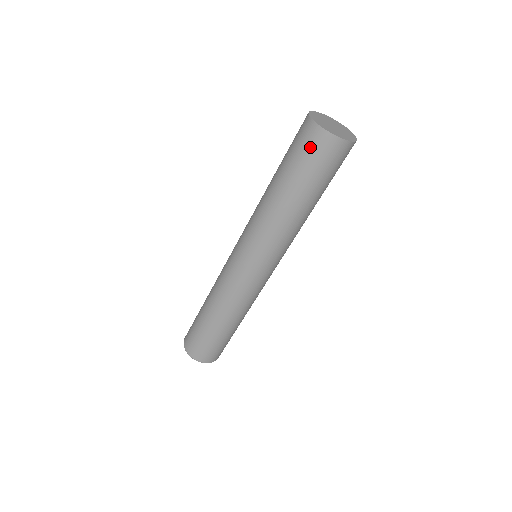
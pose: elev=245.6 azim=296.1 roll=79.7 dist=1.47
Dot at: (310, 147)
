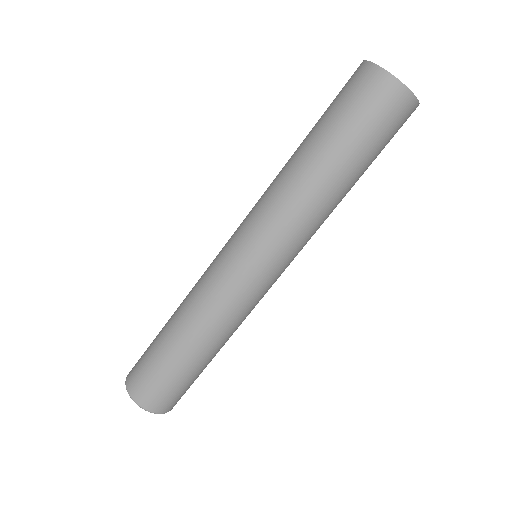
Dot at: (358, 91)
